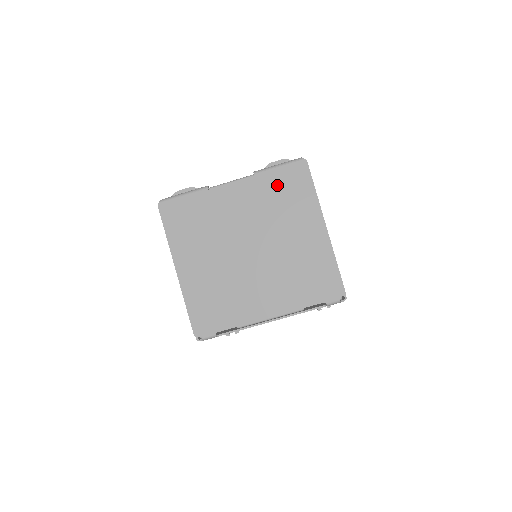
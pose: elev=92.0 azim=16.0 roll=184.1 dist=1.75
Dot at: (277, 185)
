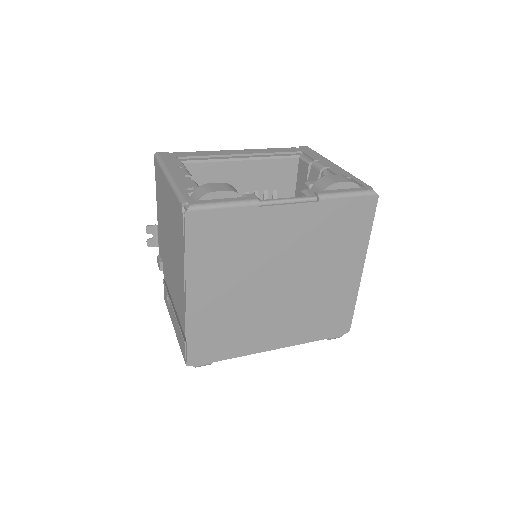
Dot at: (337, 218)
